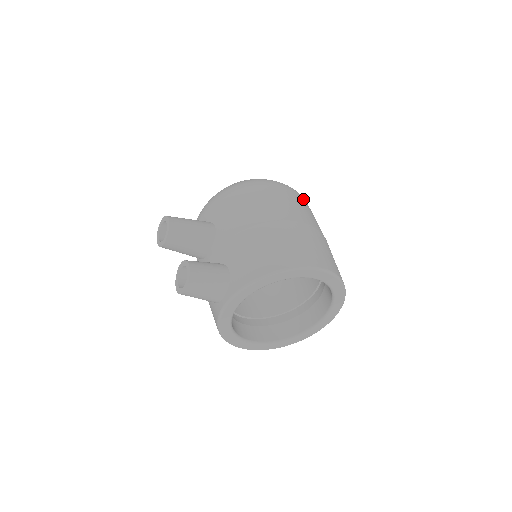
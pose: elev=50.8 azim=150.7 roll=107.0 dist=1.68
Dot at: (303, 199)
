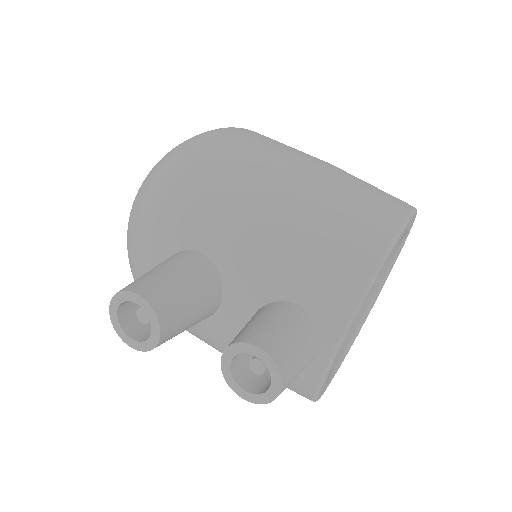
Dot at: occluded
